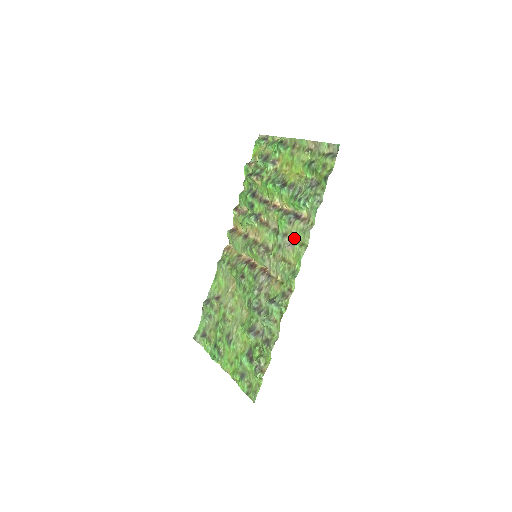
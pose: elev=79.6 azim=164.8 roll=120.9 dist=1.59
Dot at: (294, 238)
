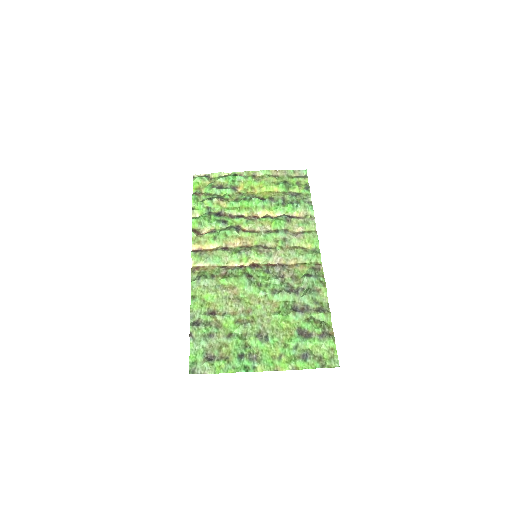
Dot at: (296, 231)
